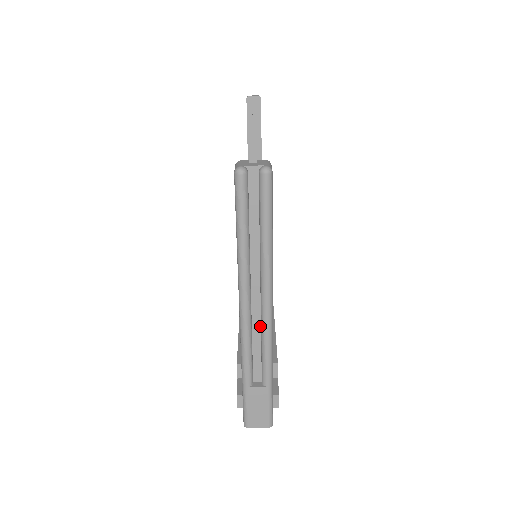
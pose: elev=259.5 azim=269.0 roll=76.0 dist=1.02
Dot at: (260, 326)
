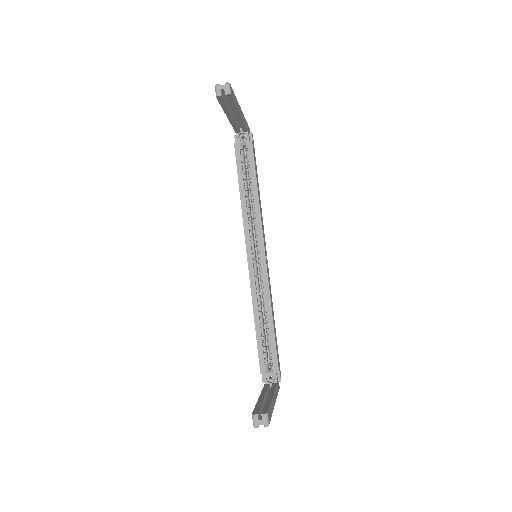
Dot at: occluded
